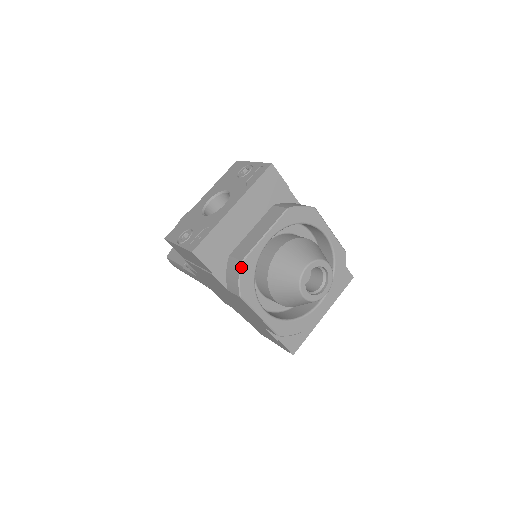
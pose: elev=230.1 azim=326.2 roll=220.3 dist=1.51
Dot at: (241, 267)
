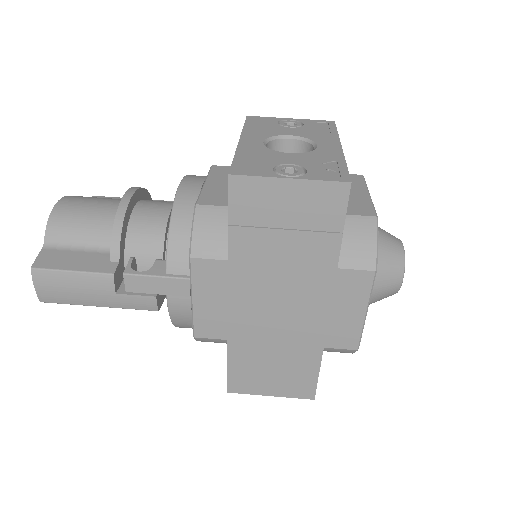
Dot at: occluded
